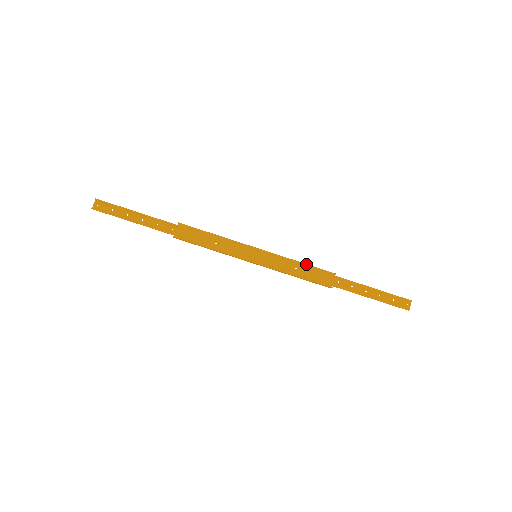
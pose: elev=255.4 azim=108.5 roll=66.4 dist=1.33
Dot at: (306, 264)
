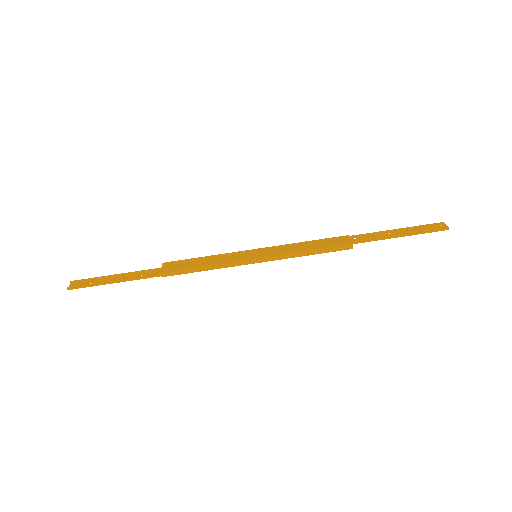
Dot at: (312, 240)
